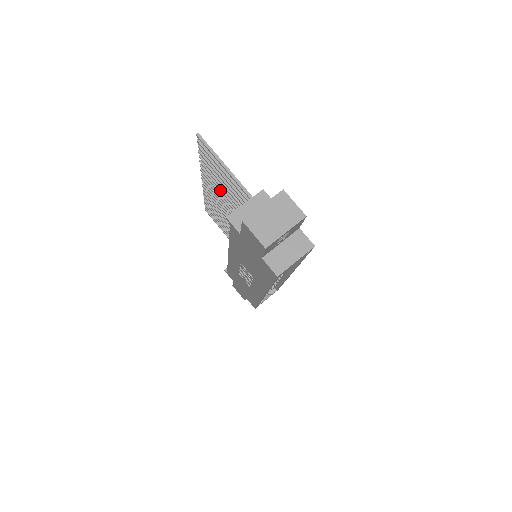
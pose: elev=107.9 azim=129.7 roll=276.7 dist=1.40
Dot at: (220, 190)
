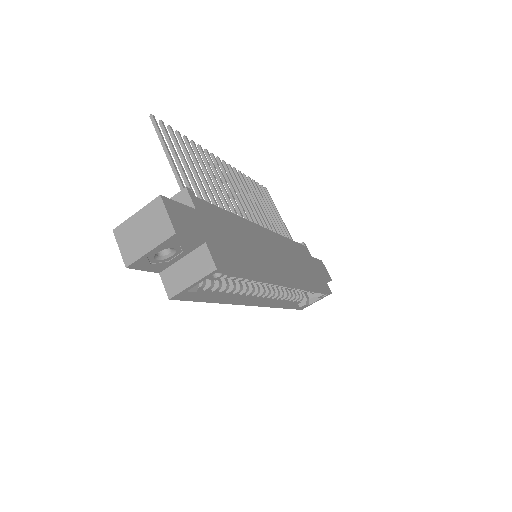
Dot at: (211, 176)
